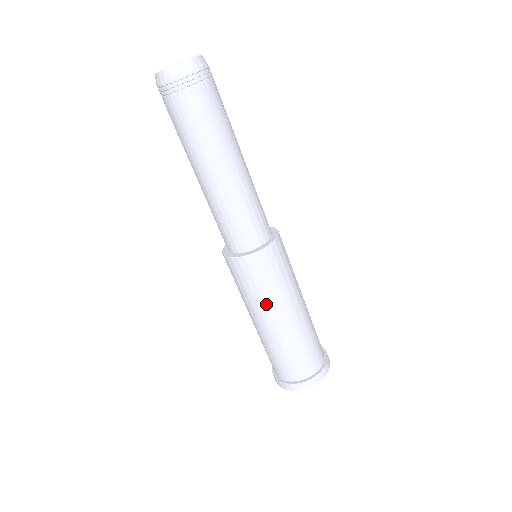
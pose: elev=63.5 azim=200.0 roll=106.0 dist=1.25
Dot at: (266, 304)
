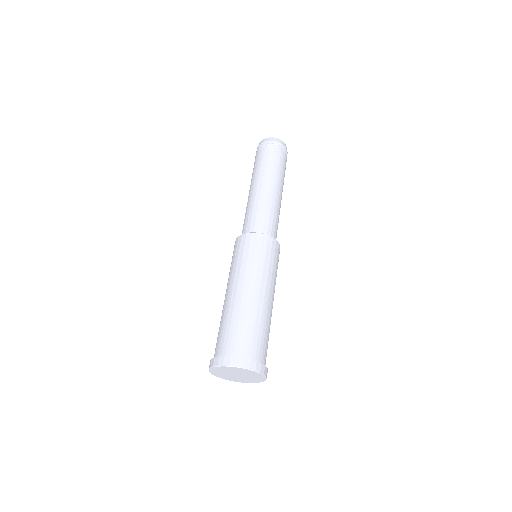
Dot at: (242, 272)
